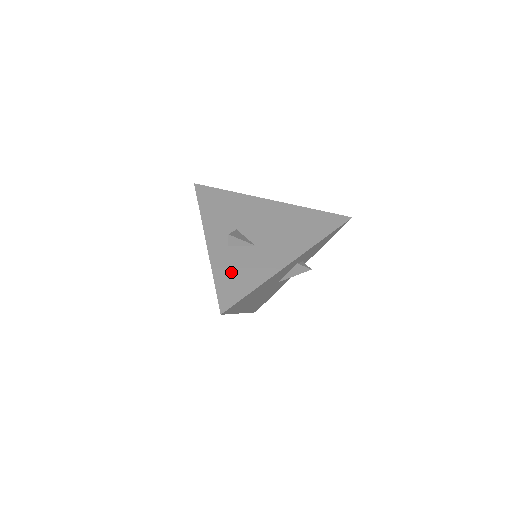
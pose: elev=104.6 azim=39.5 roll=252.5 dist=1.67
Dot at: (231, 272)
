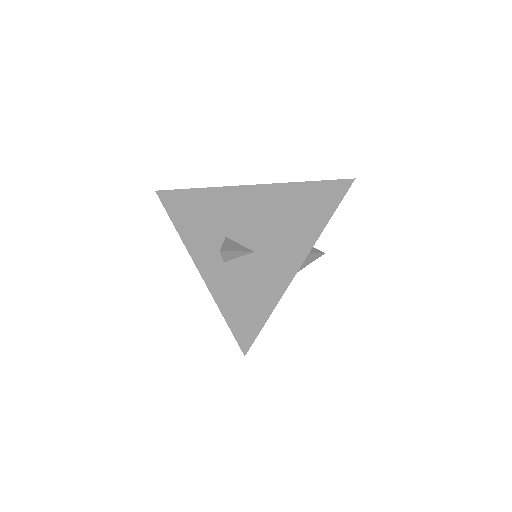
Dot at: (238, 296)
